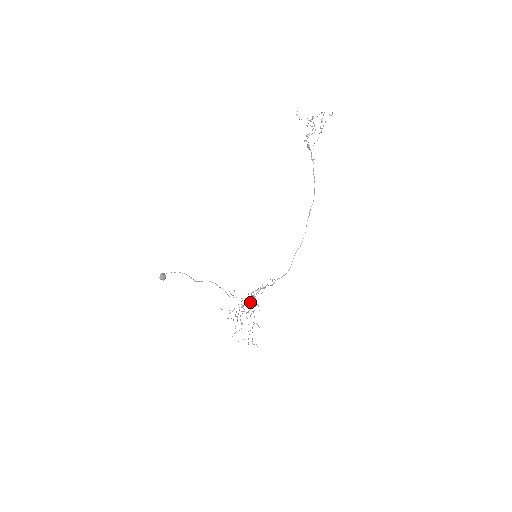
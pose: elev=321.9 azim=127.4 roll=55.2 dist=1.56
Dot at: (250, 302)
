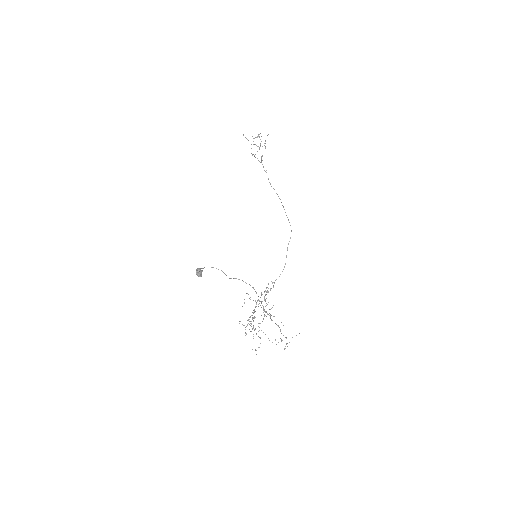
Dot at: occluded
